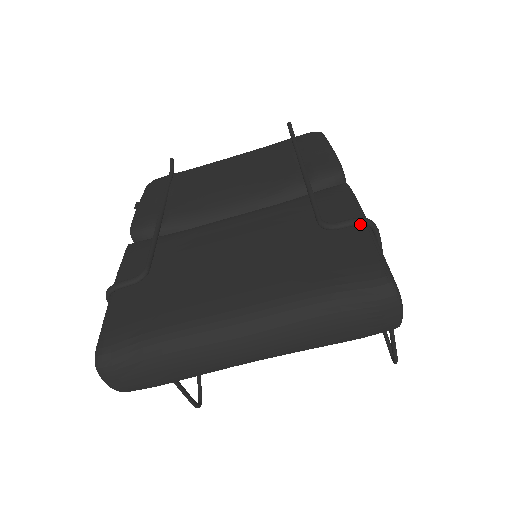
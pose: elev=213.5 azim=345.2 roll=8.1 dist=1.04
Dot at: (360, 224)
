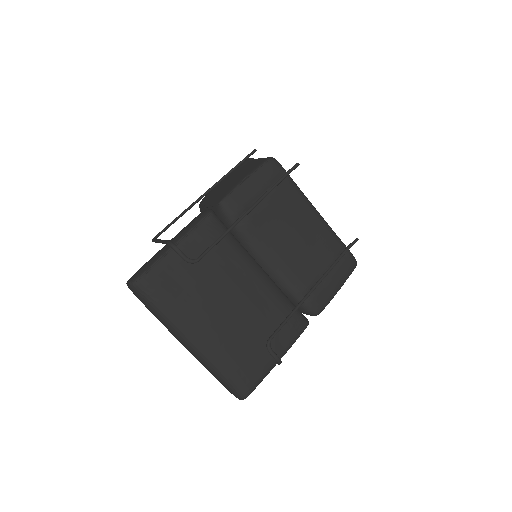
Dot at: (276, 361)
